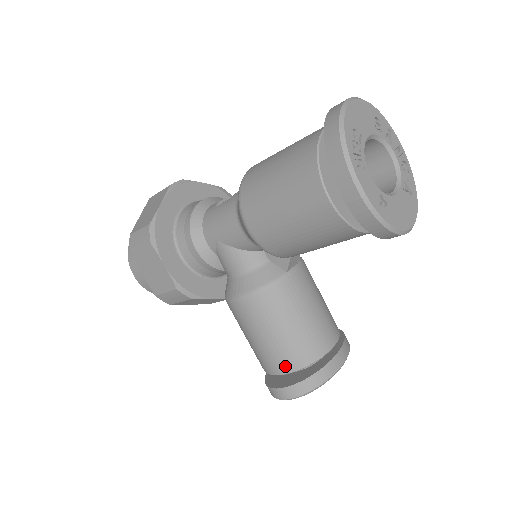
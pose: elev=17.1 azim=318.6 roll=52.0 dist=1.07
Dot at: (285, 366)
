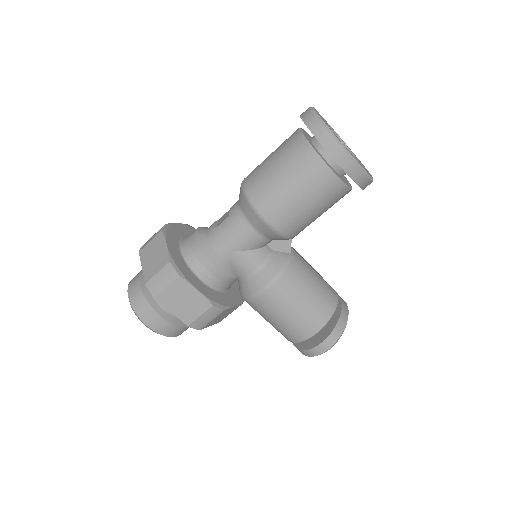
Dot at: (318, 324)
